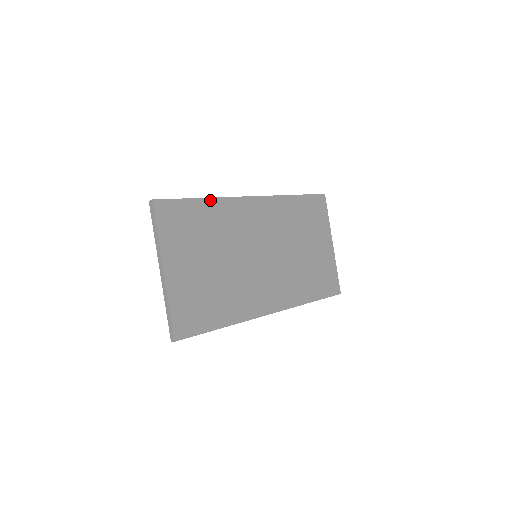
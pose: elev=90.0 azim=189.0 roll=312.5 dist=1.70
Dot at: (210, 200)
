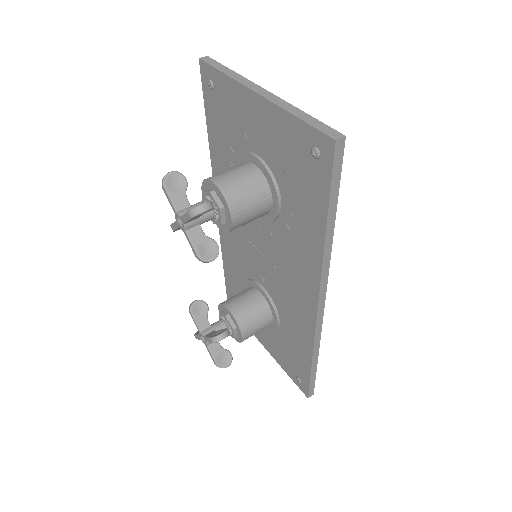
Dot at: occluded
